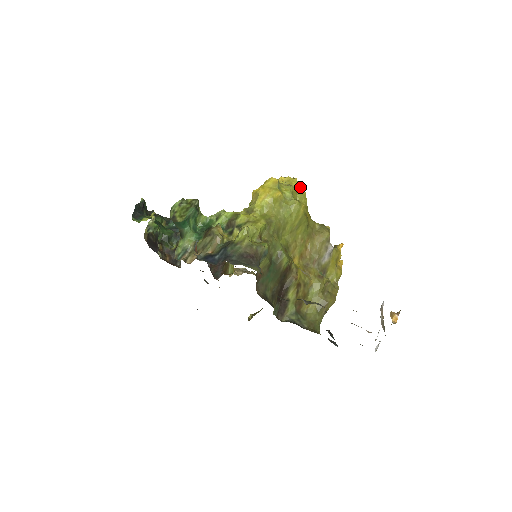
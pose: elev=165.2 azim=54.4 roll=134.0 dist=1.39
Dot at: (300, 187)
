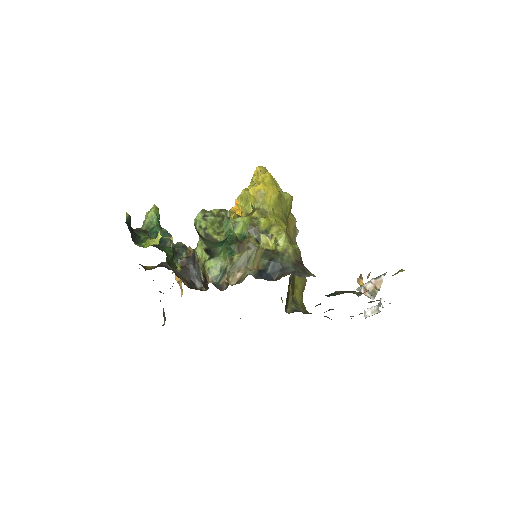
Dot at: occluded
